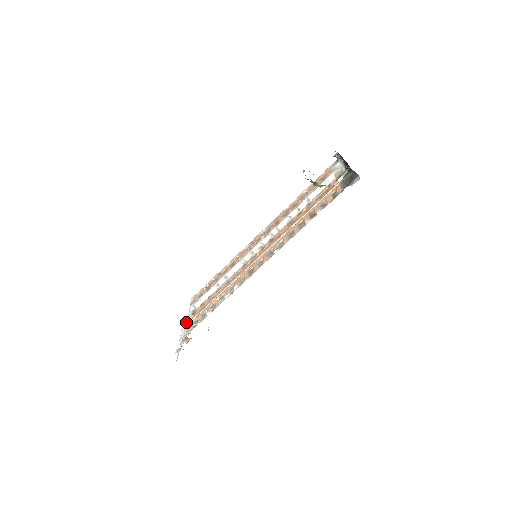
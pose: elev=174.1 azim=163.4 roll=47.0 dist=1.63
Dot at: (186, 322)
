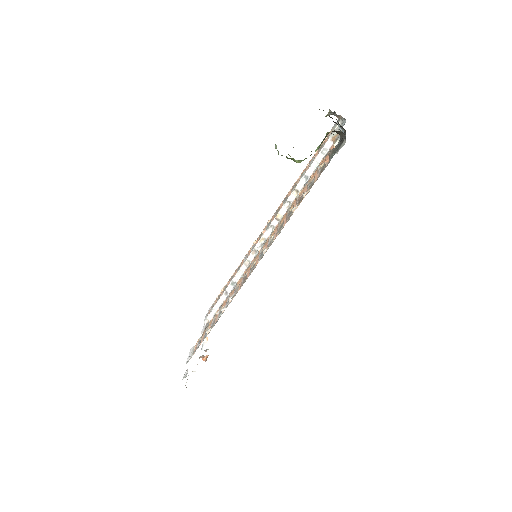
Dot at: occluded
